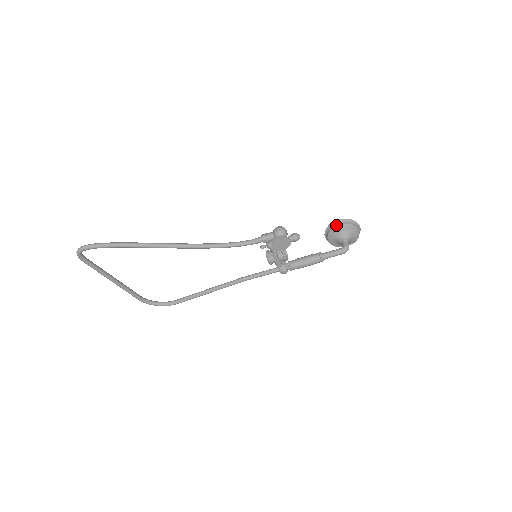
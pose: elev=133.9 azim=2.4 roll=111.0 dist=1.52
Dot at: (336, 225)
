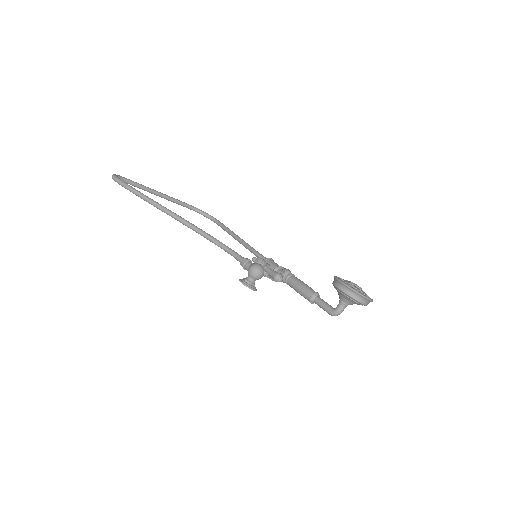
Dot at: (337, 286)
